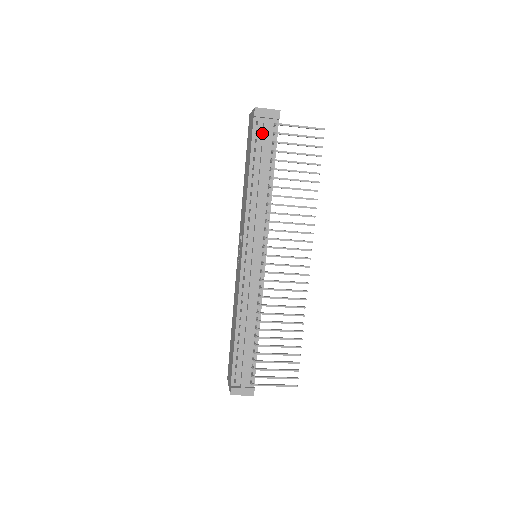
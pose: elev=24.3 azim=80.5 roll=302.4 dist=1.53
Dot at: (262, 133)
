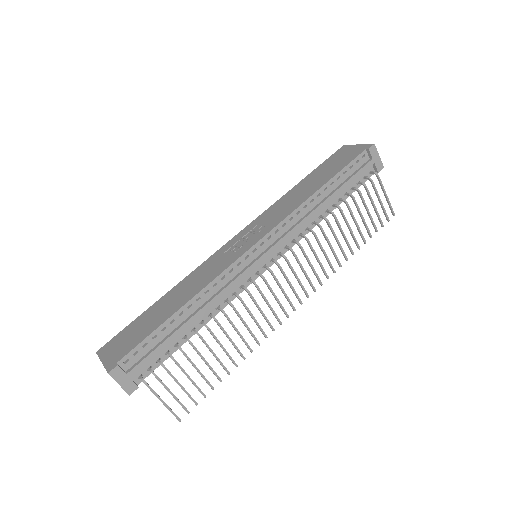
Dot at: (359, 167)
